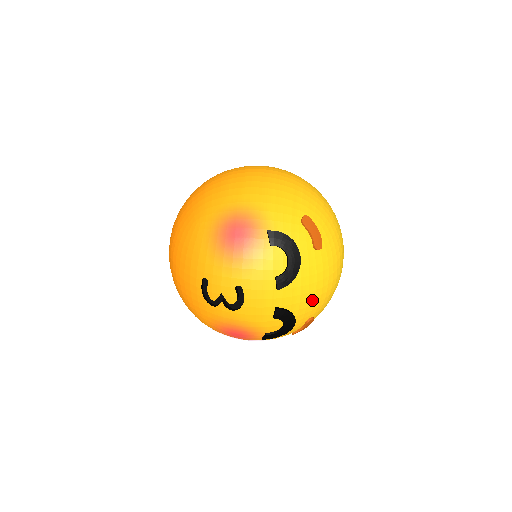
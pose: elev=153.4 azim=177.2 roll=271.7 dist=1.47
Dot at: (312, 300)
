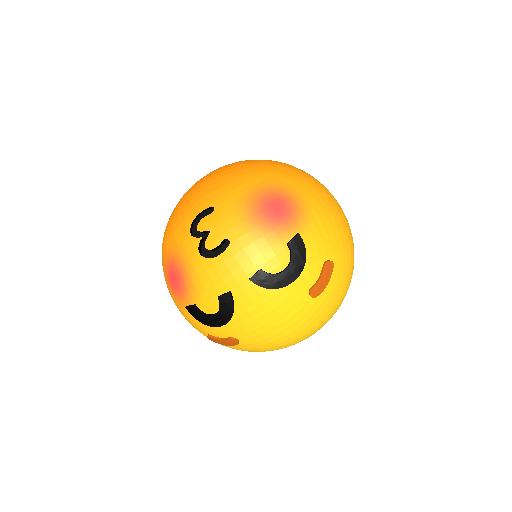
Dot at: (258, 325)
